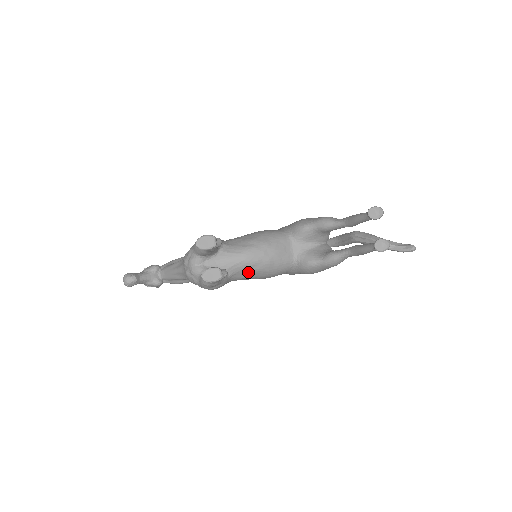
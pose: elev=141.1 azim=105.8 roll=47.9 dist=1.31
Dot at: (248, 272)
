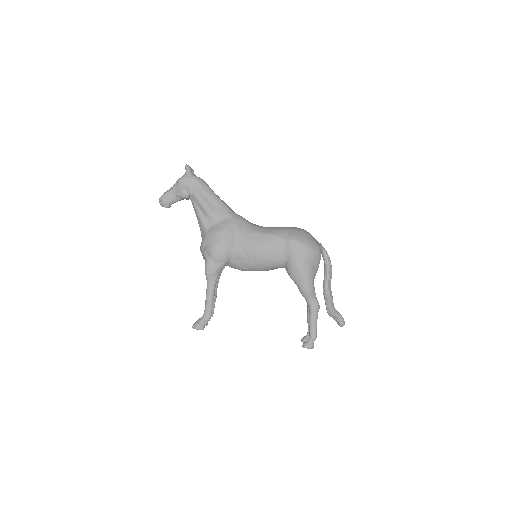
Dot at: occluded
